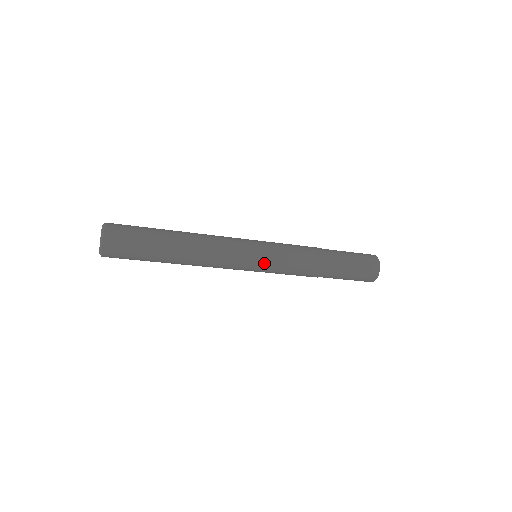
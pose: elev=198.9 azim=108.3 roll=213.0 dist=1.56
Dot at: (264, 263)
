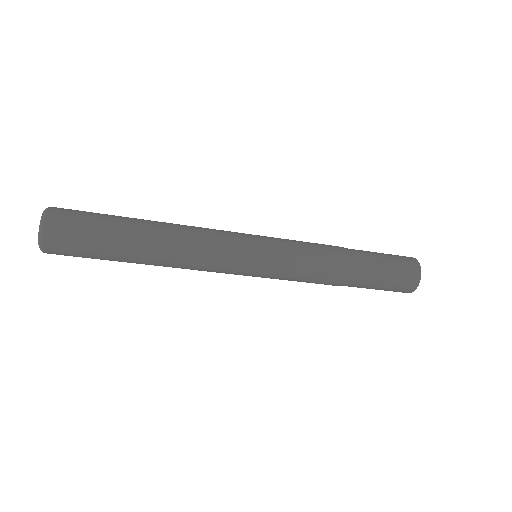
Dot at: (264, 273)
